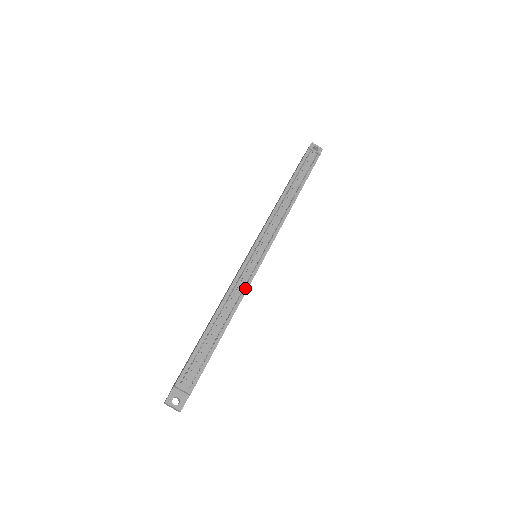
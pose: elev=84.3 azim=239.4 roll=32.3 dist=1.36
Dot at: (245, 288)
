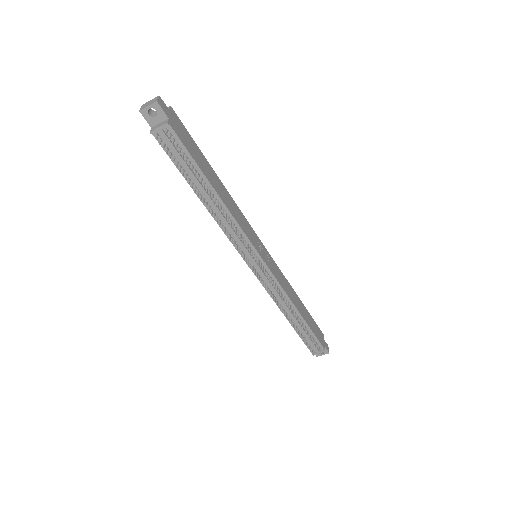
Dot at: (280, 290)
